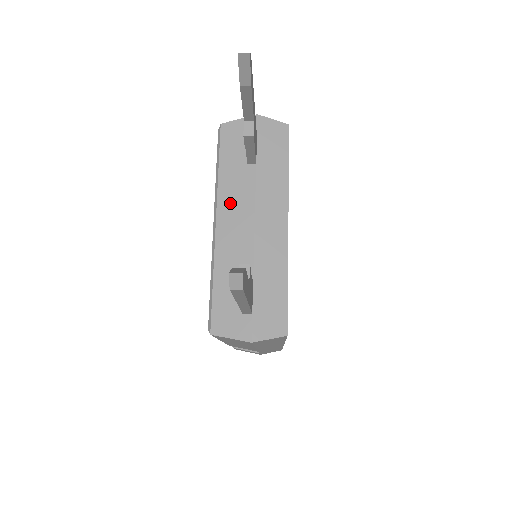
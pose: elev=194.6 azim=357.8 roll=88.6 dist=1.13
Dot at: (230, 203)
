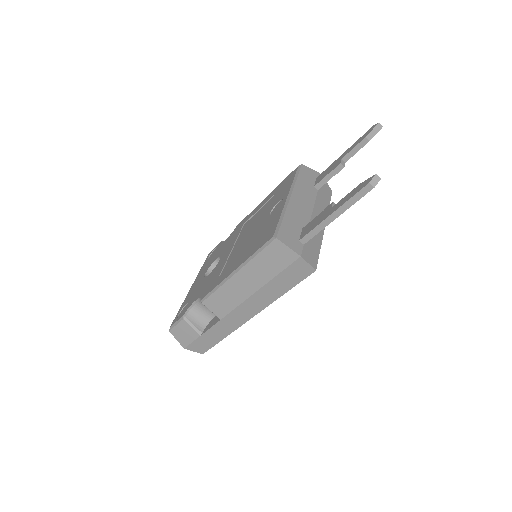
Dot at: (301, 194)
